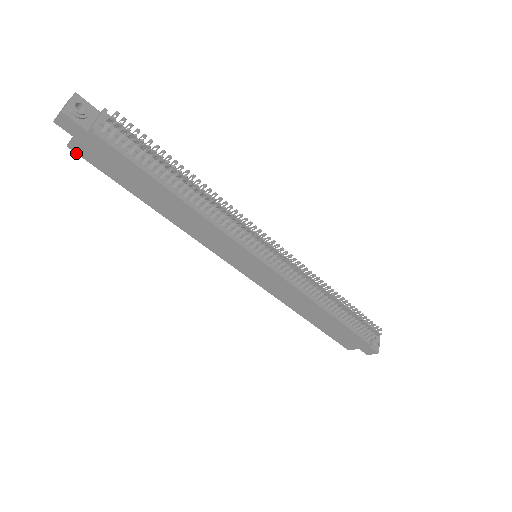
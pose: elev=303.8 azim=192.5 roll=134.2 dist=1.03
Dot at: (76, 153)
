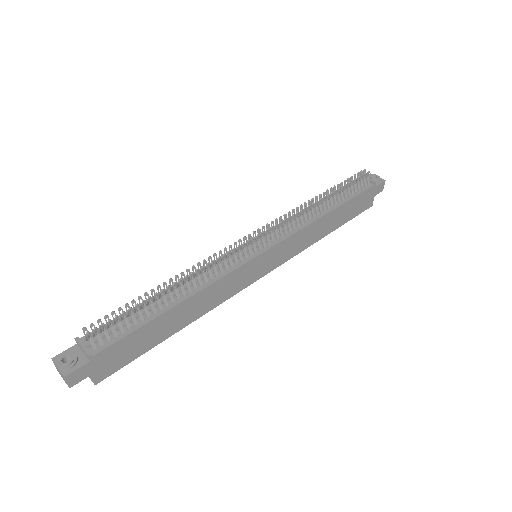
Dot at: occluded
